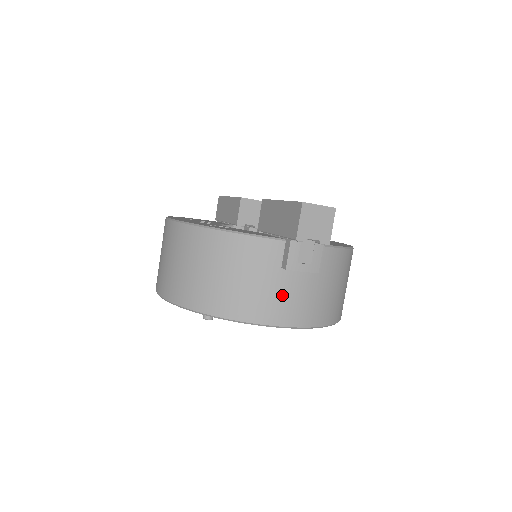
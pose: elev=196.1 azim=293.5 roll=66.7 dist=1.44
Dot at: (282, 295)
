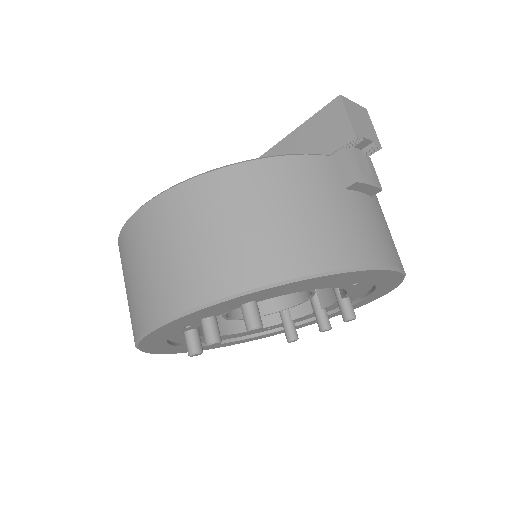
Dot at: (362, 224)
